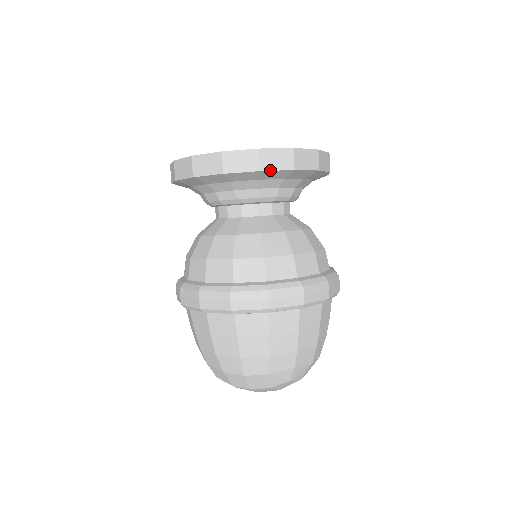
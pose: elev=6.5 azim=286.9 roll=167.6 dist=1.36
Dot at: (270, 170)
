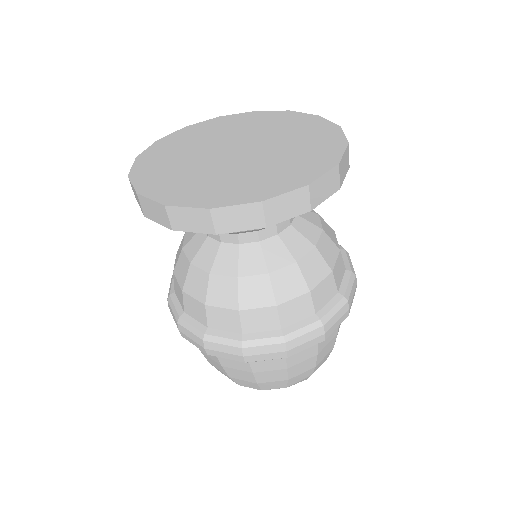
Dot at: (279, 222)
